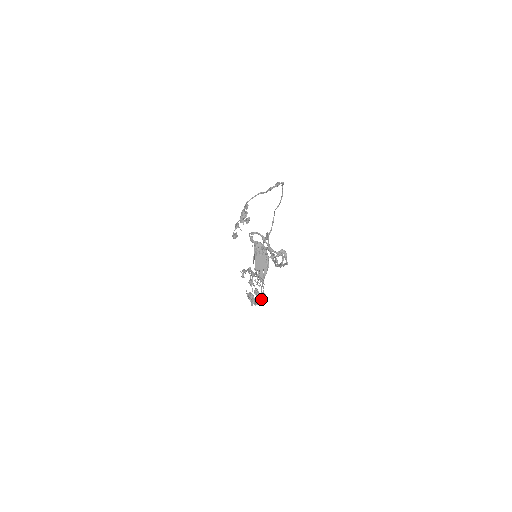
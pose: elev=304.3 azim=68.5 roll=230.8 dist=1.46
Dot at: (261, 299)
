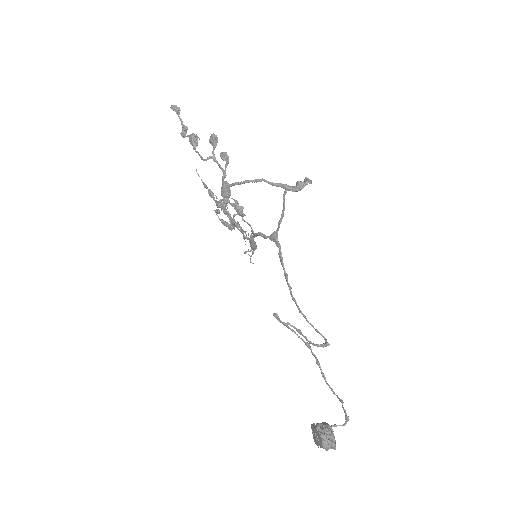
Dot at: occluded
